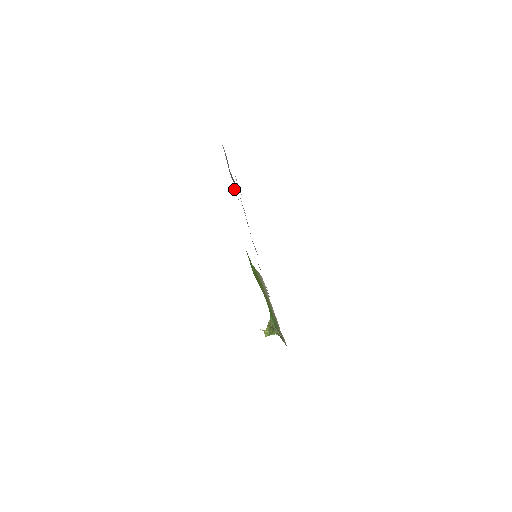
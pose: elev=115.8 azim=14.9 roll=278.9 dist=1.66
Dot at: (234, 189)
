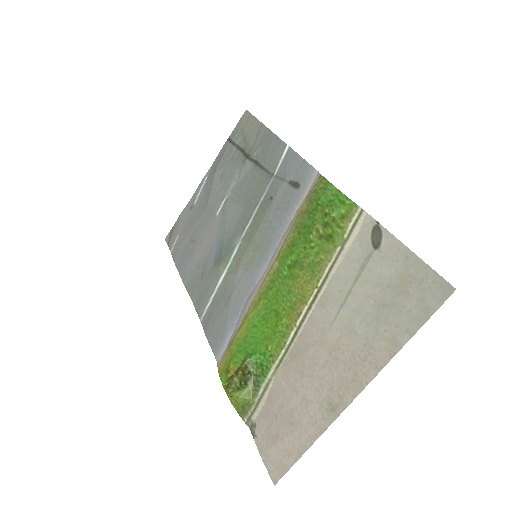
Dot at: (285, 149)
